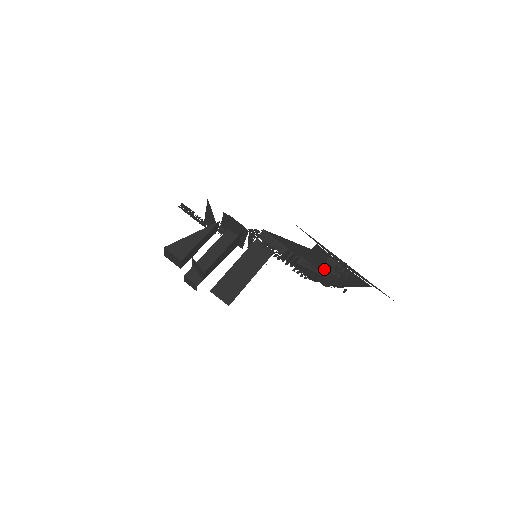
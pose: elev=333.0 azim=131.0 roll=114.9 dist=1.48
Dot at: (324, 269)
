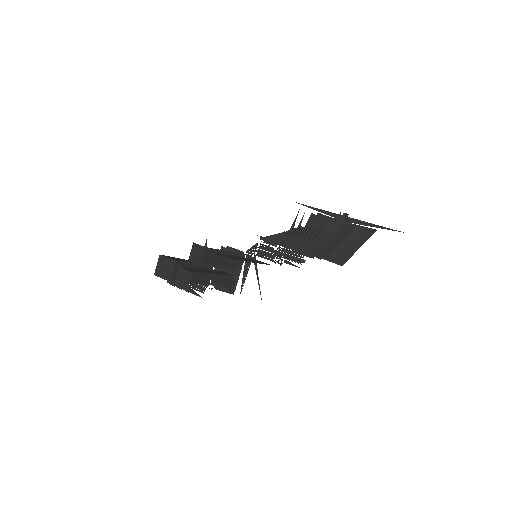
Dot at: (329, 221)
